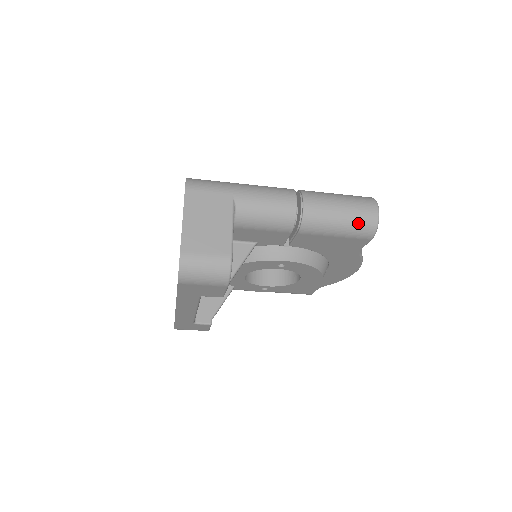
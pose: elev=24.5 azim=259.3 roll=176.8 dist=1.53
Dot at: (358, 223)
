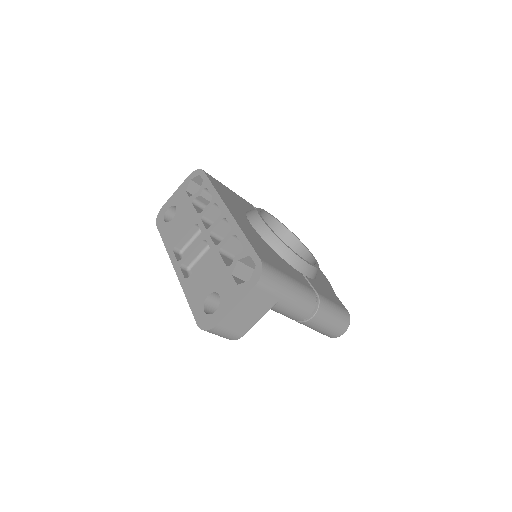
Dot at: (327, 334)
